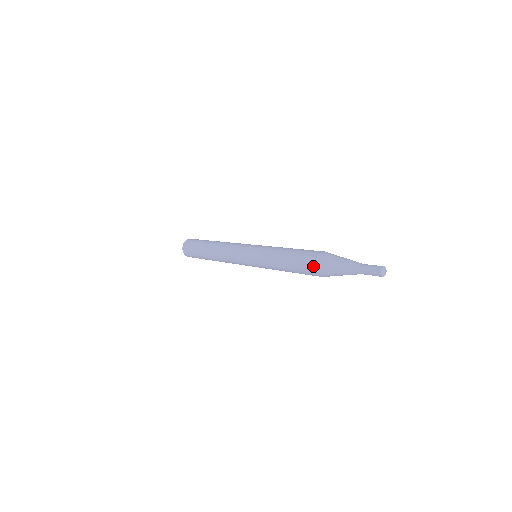
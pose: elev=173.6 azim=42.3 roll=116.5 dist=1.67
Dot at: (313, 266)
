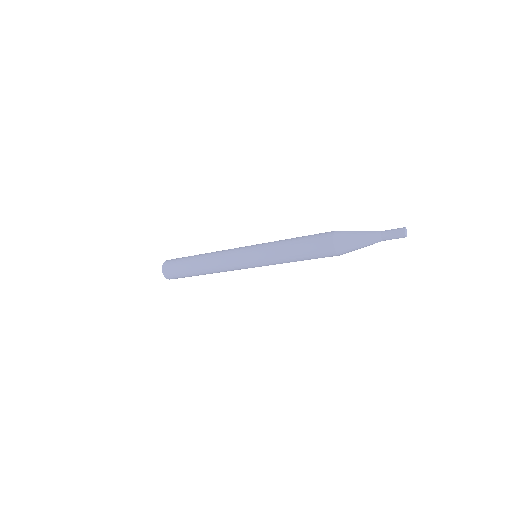
Dot at: (331, 243)
